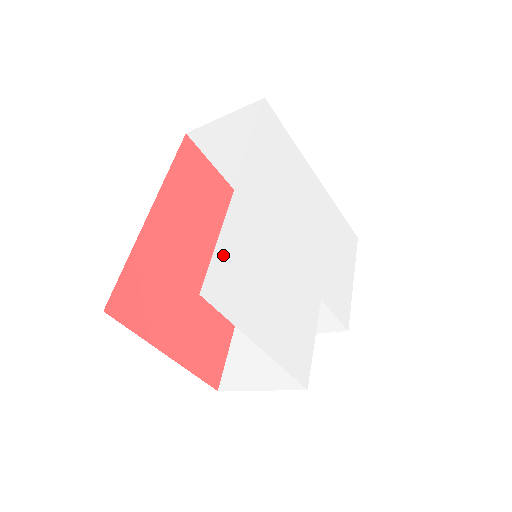
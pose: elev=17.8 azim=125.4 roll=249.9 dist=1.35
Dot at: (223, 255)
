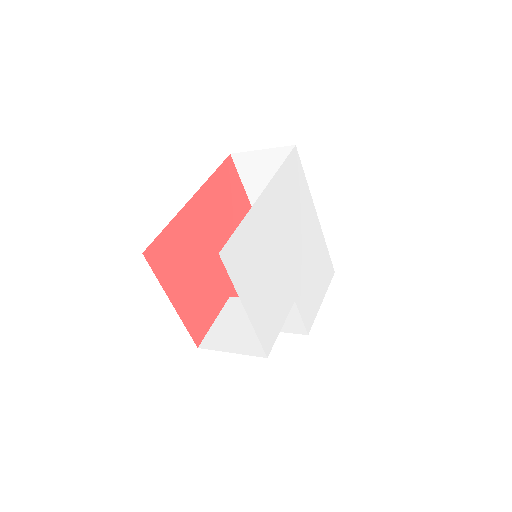
Dot at: (240, 236)
